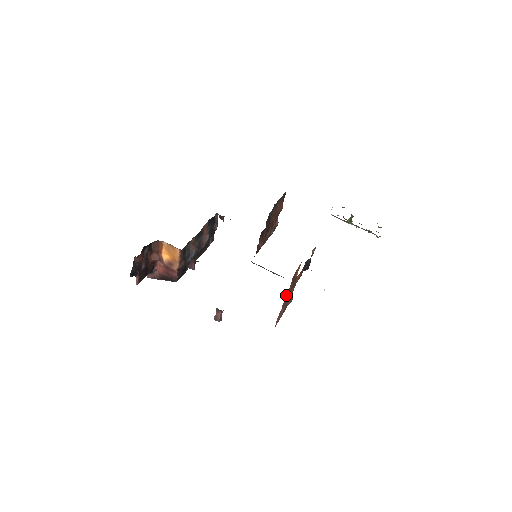
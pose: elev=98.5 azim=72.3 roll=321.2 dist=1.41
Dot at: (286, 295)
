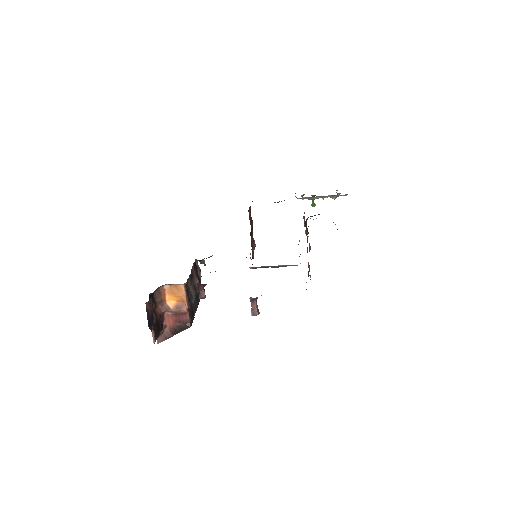
Dot at: occluded
